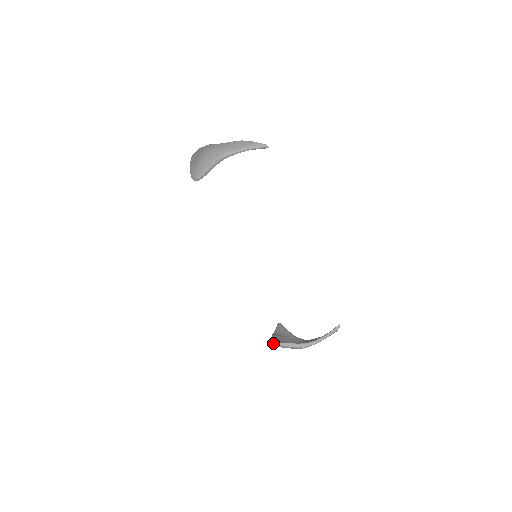
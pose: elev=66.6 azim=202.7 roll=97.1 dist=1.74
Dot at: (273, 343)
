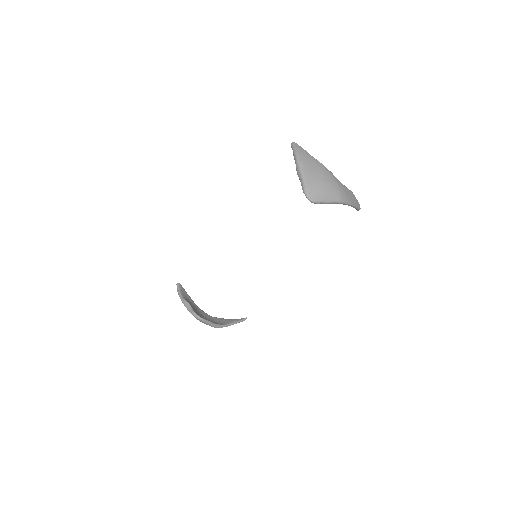
Dot at: (200, 318)
